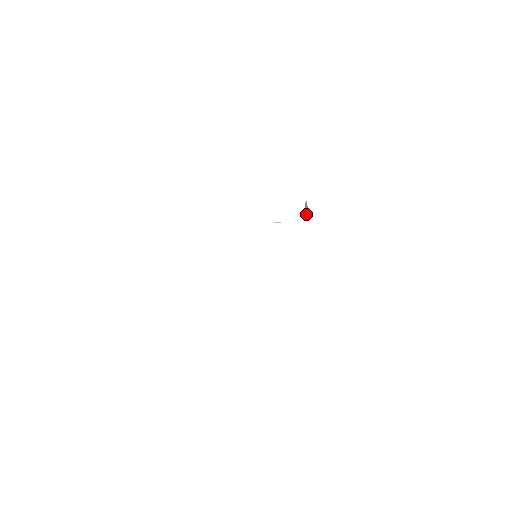
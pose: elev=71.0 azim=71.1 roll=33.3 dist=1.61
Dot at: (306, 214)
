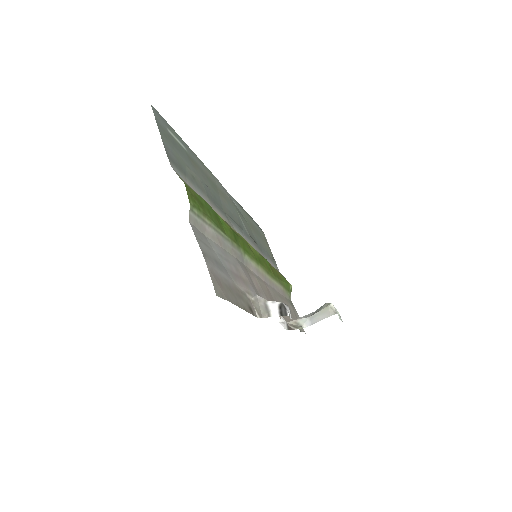
Dot at: (312, 319)
